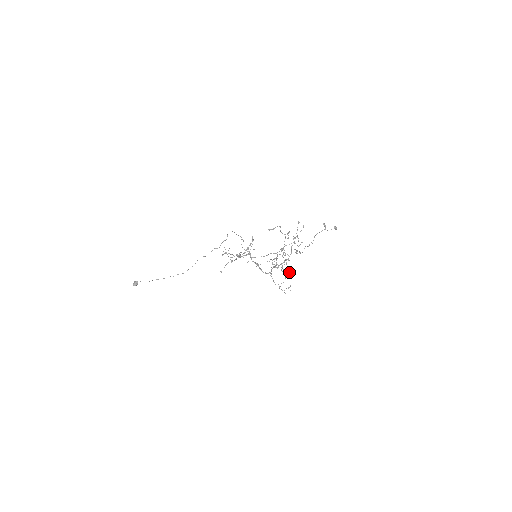
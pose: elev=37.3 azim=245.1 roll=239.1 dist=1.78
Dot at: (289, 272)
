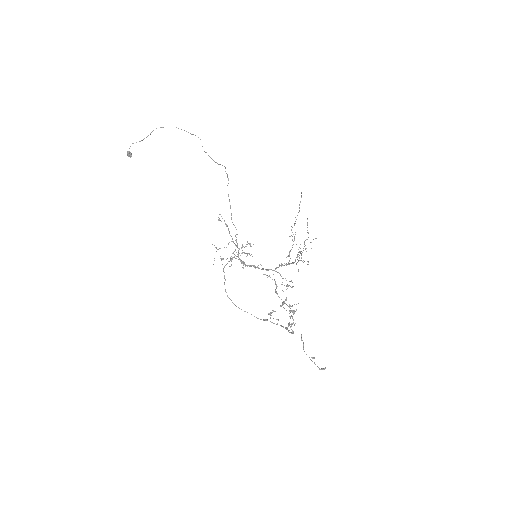
Dot at: occluded
